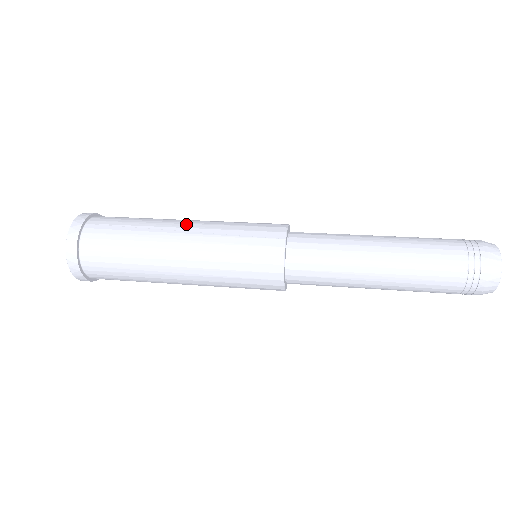
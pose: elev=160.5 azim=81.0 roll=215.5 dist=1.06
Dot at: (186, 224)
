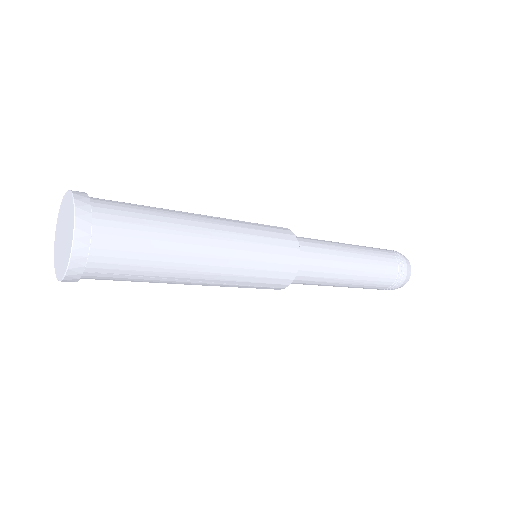
Dot at: (200, 214)
